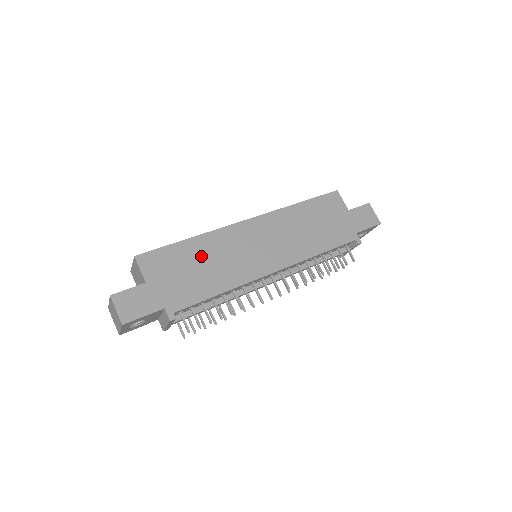
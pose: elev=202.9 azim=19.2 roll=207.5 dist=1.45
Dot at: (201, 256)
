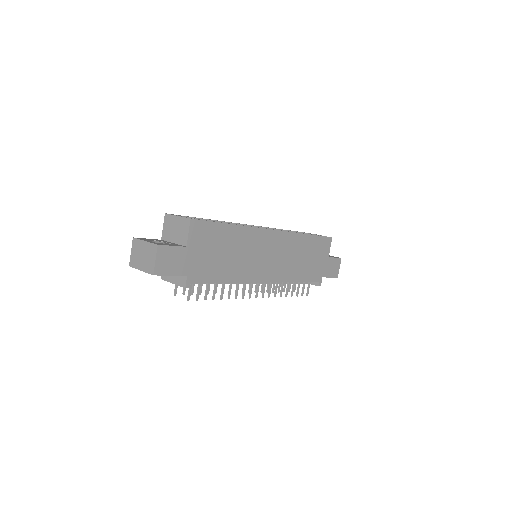
Dot at: (231, 244)
